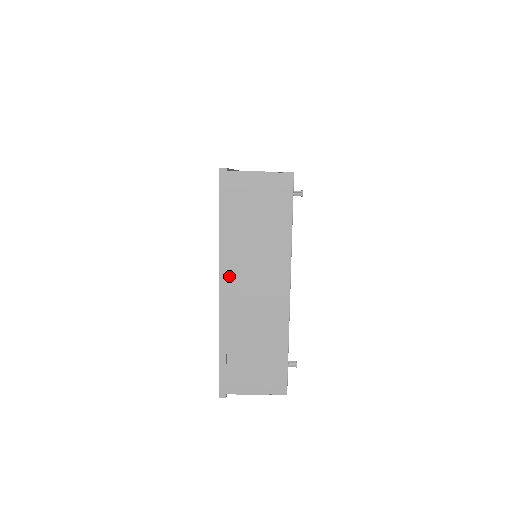
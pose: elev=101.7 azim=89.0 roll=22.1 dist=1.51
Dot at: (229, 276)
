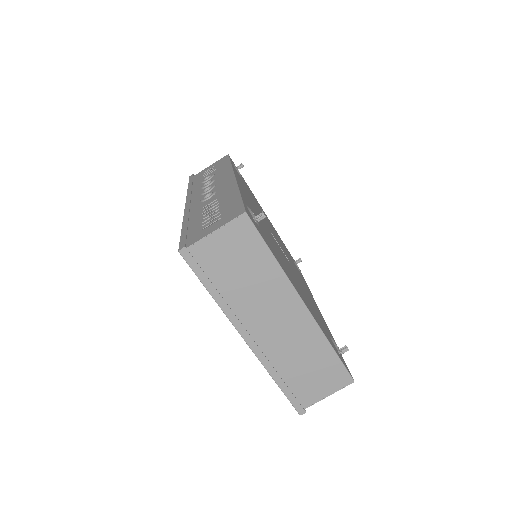
Dot at: (247, 327)
